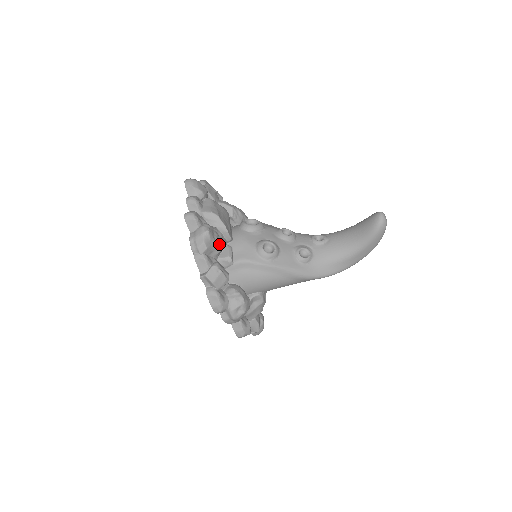
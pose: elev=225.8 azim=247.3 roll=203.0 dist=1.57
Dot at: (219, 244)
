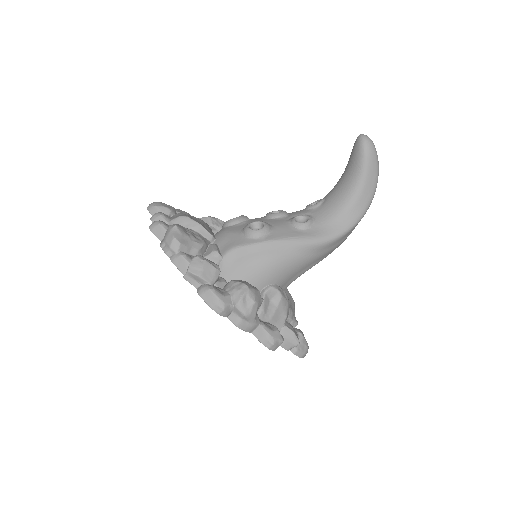
Dot at: (196, 240)
